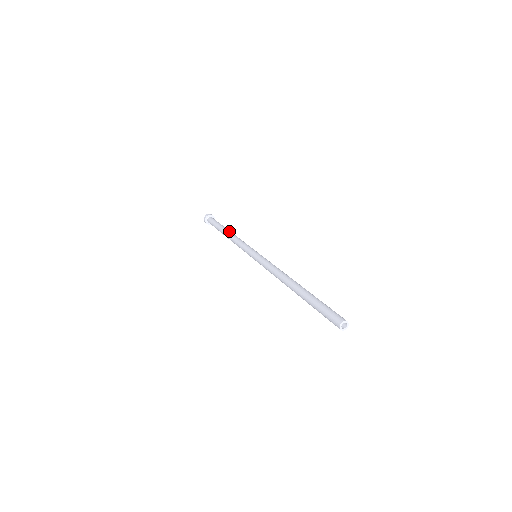
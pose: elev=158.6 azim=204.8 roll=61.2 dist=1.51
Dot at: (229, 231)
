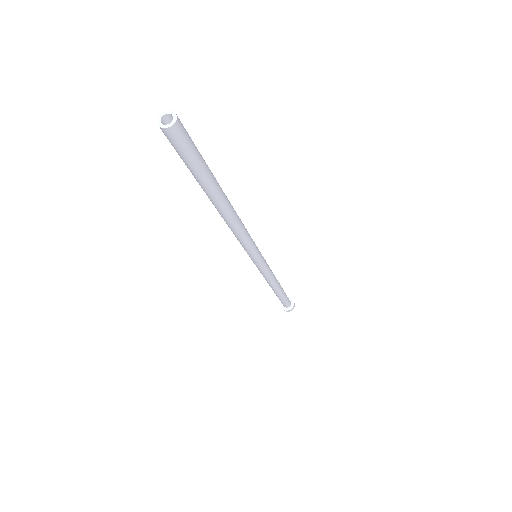
Dot at: occluded
